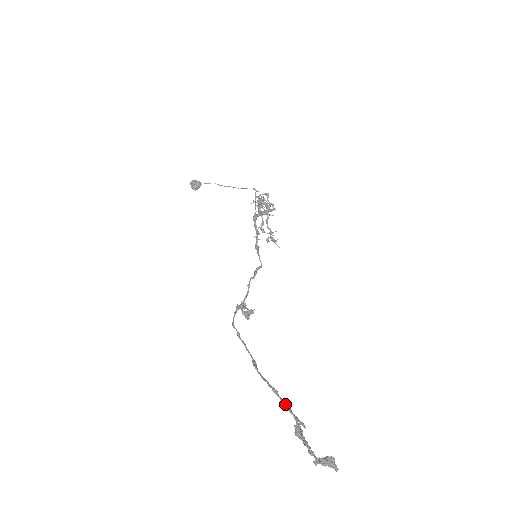
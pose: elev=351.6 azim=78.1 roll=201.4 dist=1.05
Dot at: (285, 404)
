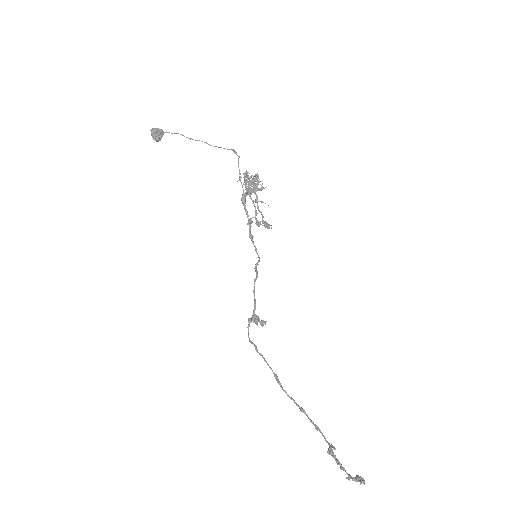
Dot at: (315, 425)
